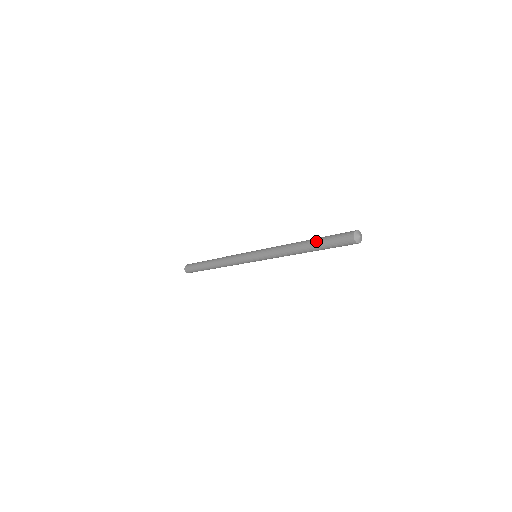
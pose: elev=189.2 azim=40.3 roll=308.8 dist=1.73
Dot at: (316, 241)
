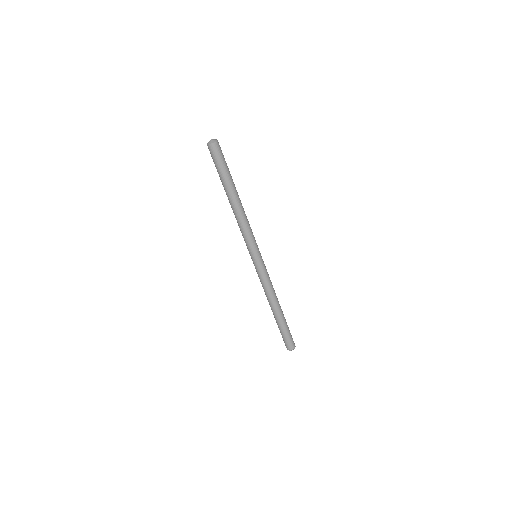
Dot at: occluded
